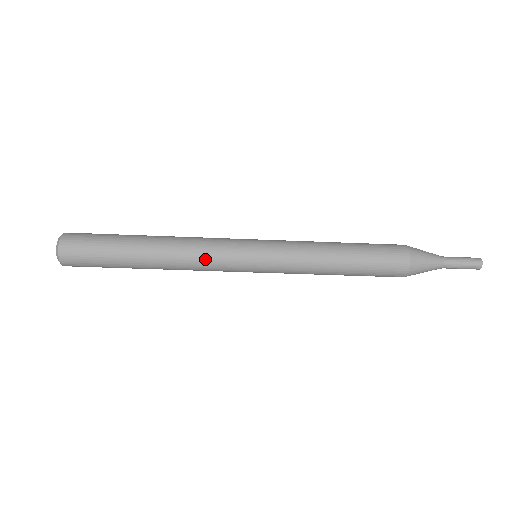
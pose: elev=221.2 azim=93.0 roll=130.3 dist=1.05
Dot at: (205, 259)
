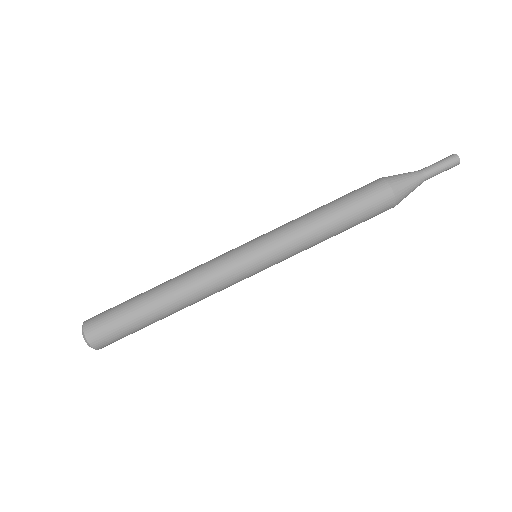
Dot at: (206, 263)
